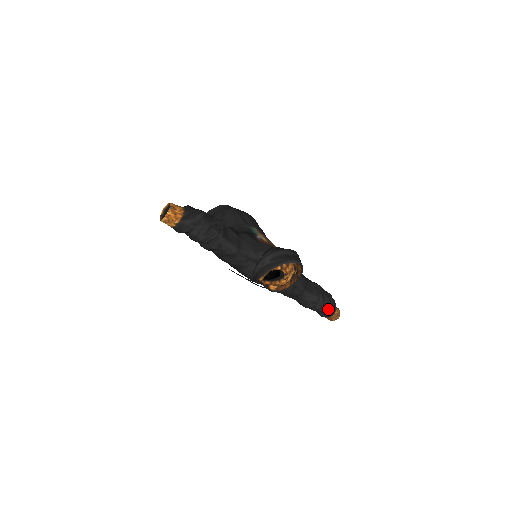
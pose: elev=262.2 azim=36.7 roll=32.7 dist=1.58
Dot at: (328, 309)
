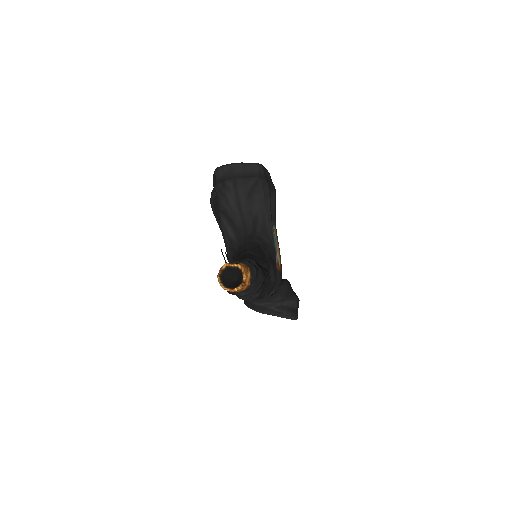
Dot at: occluded
